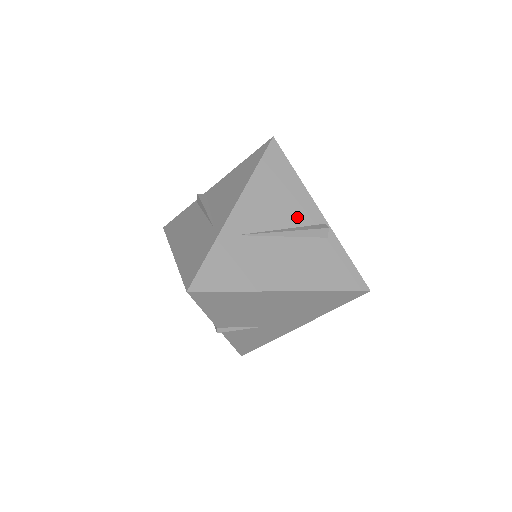
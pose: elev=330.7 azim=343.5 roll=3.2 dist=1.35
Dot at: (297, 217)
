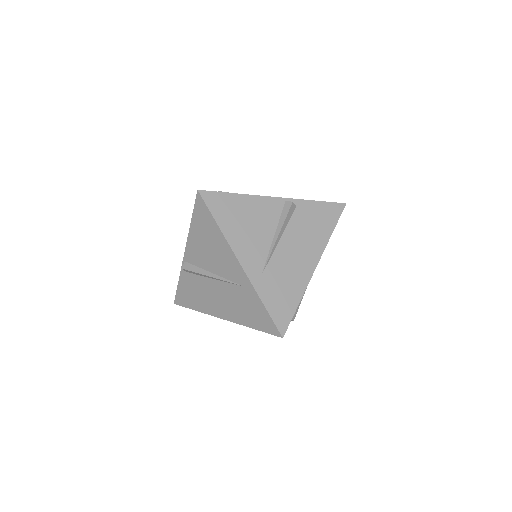
Dot at: (270, 219)
